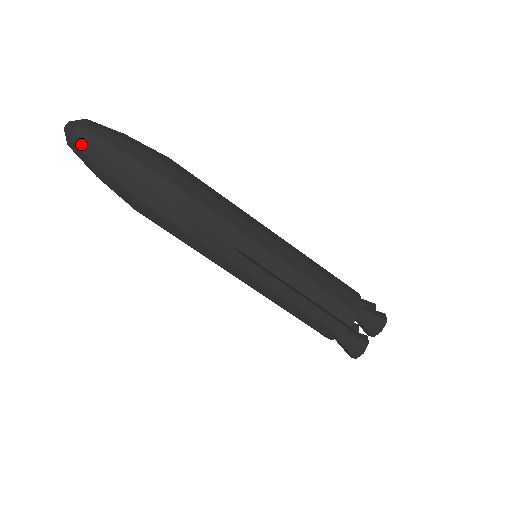
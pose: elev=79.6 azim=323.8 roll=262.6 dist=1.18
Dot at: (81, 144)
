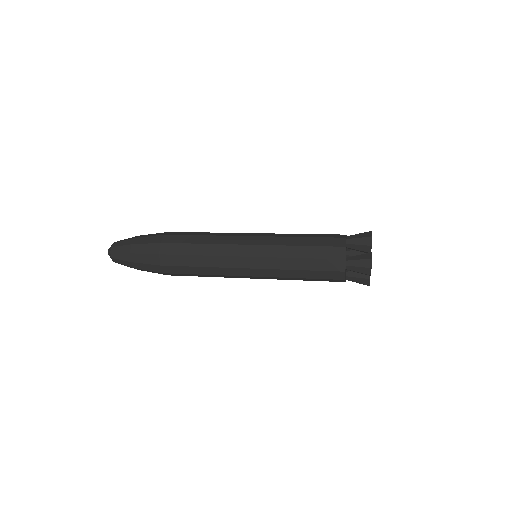
Dot at: (117, 249)
